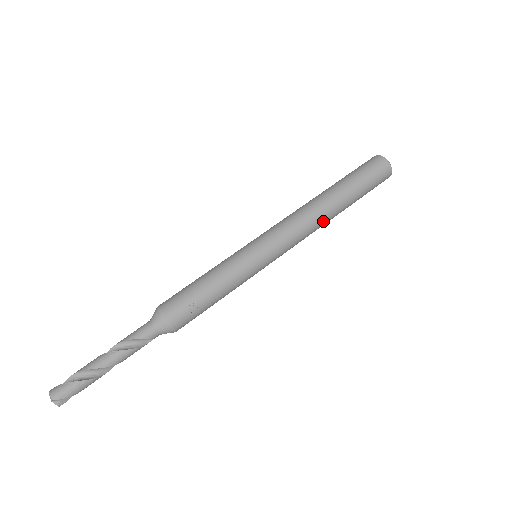
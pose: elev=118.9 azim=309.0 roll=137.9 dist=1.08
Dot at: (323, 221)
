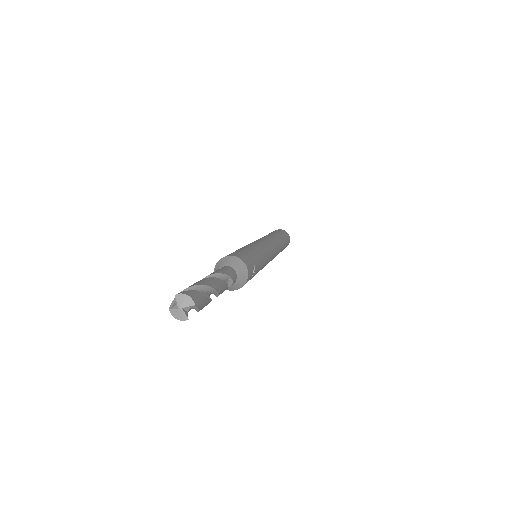
Dot at: (277, 254)
